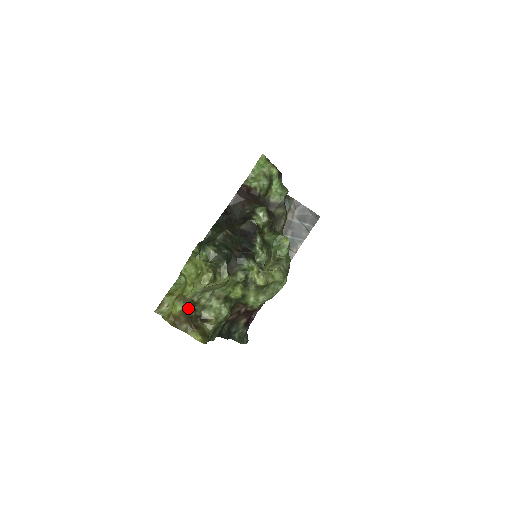
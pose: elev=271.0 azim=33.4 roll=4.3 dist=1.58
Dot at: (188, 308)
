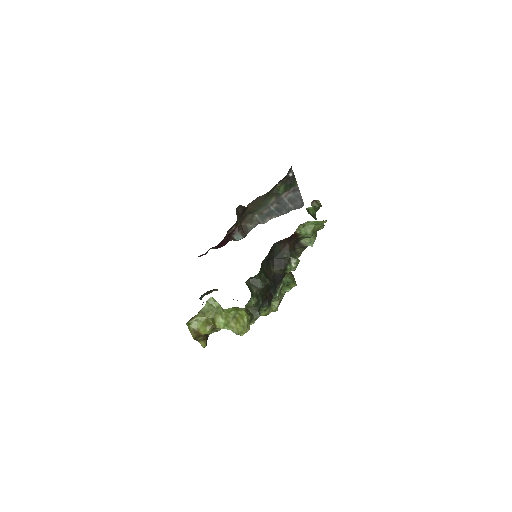
Dot at: occluded
